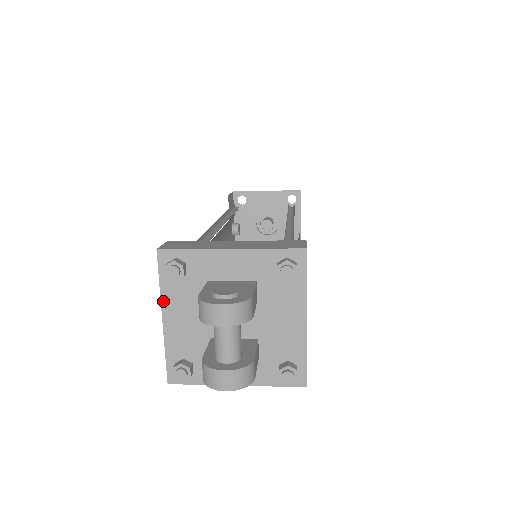
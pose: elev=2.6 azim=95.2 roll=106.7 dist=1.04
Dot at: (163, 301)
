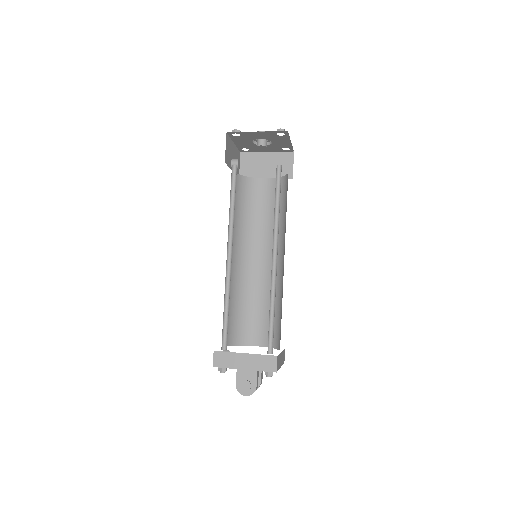
Dot at: occluded
